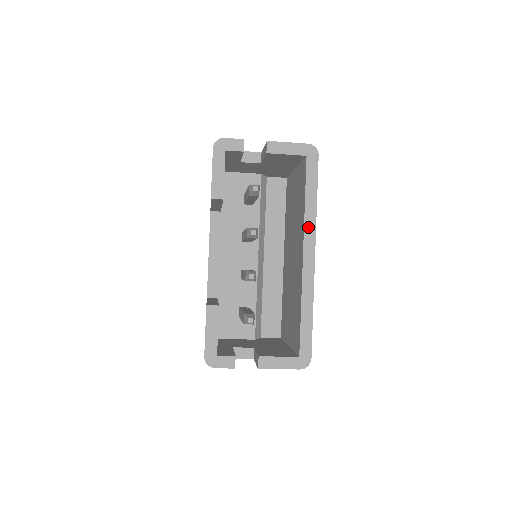
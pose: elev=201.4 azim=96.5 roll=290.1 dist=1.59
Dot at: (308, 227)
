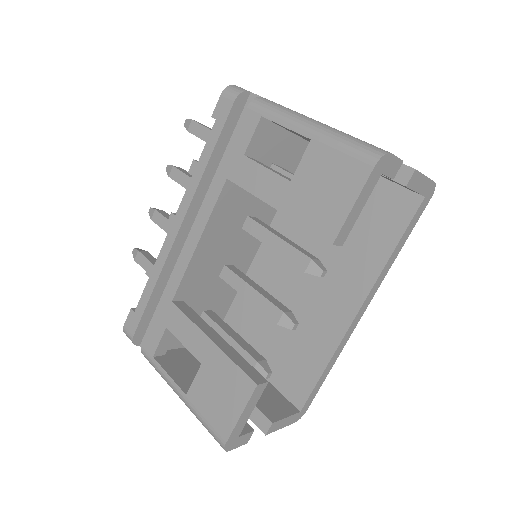
Dot at: (378, 281)
